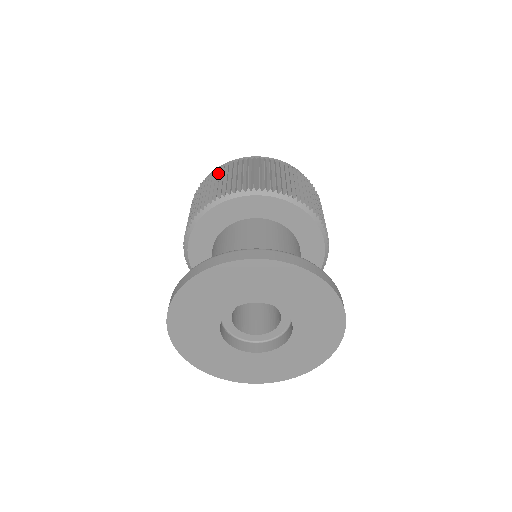
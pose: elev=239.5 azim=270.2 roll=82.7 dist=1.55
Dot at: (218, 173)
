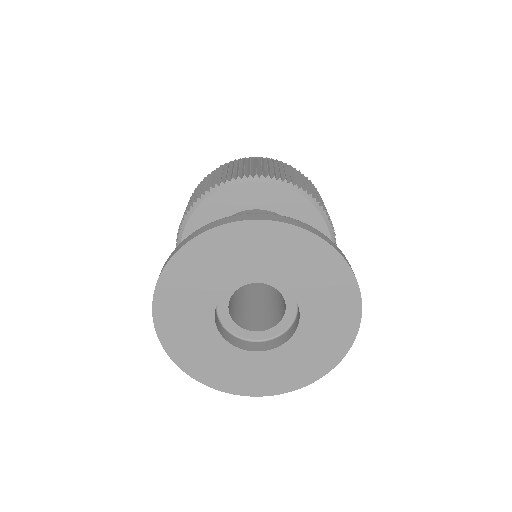
Dot at: (227, 166)
